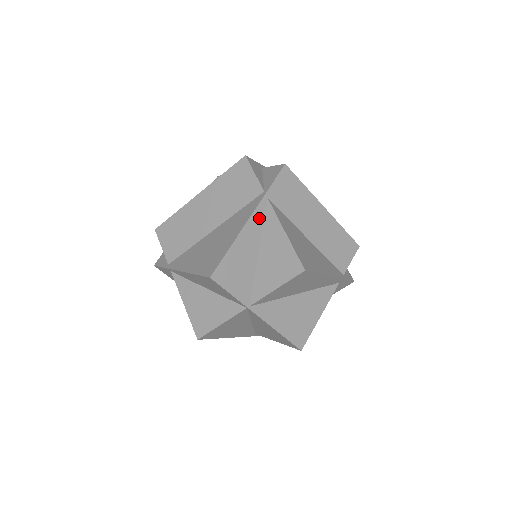
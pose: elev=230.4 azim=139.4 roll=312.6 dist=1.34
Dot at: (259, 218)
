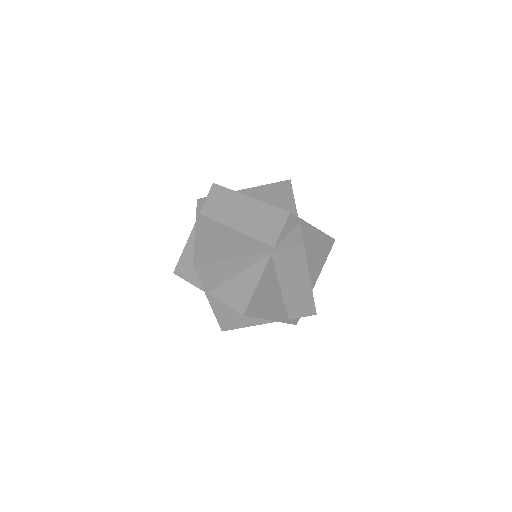
Dot at: (255, 259)
